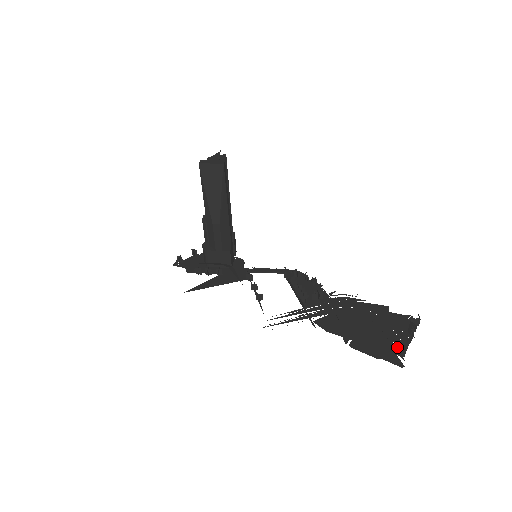
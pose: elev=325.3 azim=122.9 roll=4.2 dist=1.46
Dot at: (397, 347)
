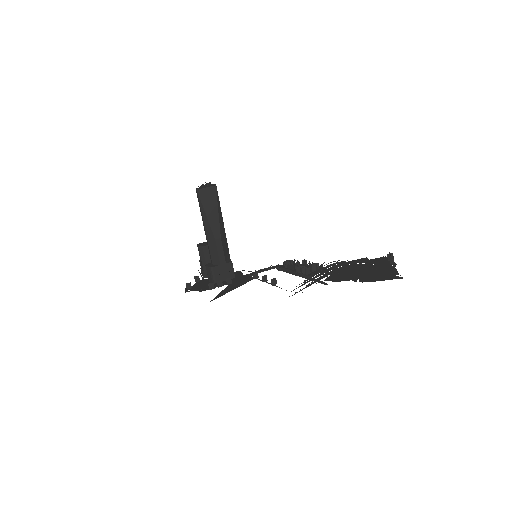
Dot at: (390, 272)
